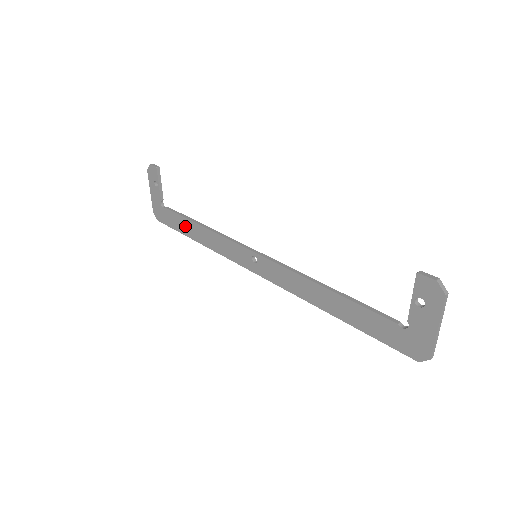
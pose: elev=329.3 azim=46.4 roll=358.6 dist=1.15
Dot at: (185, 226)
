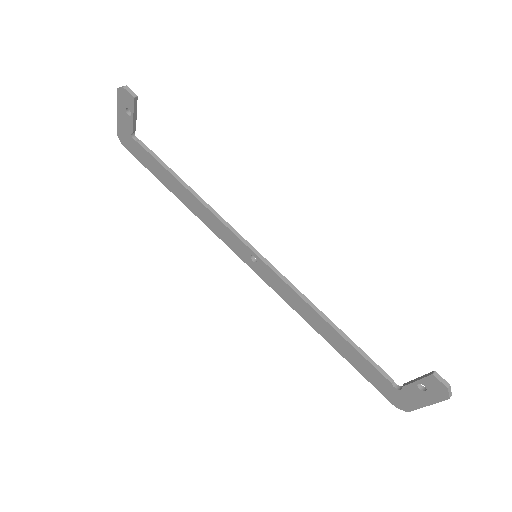
Dot at: (165, 177)
